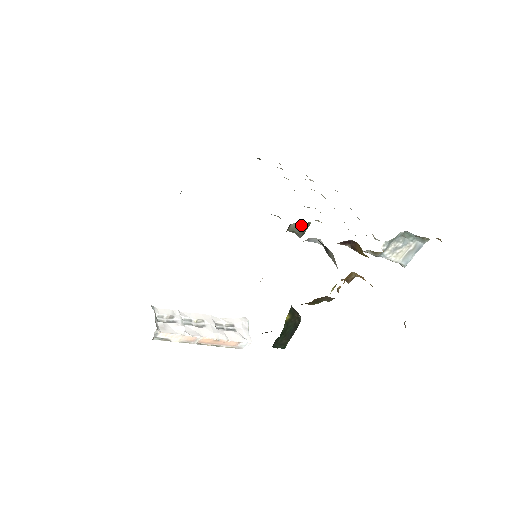
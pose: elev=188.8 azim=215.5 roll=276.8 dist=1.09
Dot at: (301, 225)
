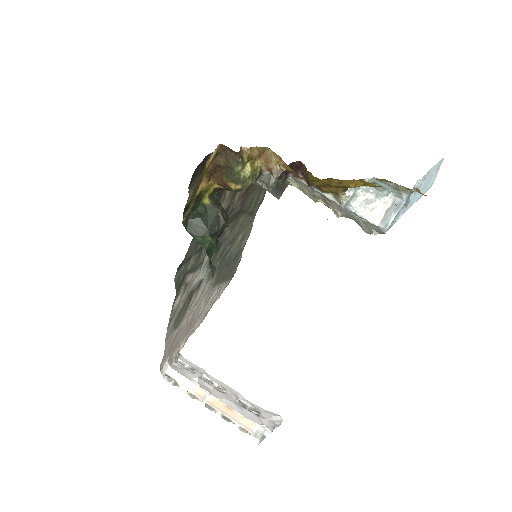
Dot at: (269, 173)
